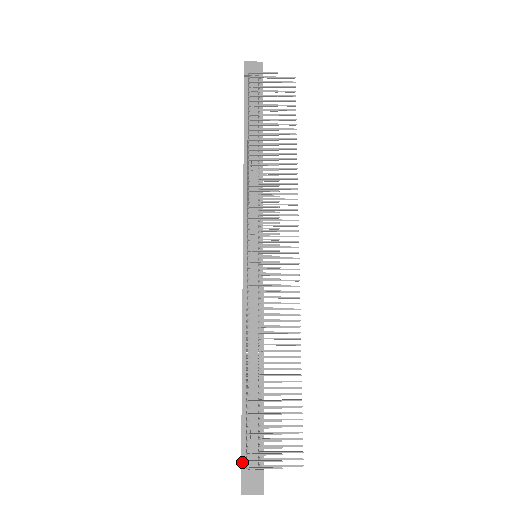
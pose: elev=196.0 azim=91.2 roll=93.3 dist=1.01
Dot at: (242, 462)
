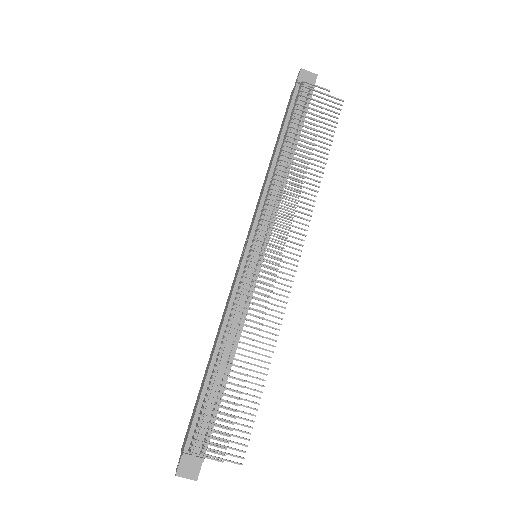
Dot at: (186, 445)
